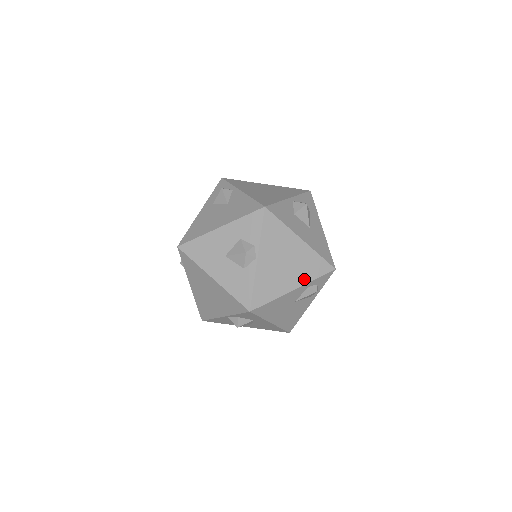
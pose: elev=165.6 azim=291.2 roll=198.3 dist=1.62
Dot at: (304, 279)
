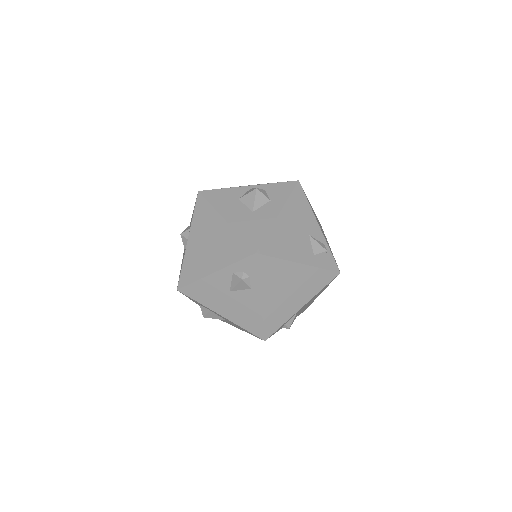
Dot at: (224, 262)
